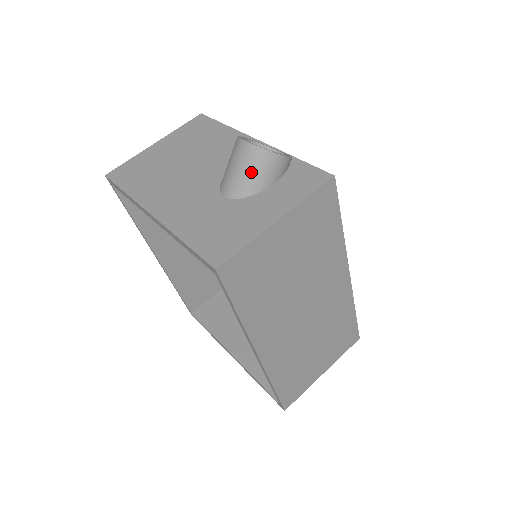
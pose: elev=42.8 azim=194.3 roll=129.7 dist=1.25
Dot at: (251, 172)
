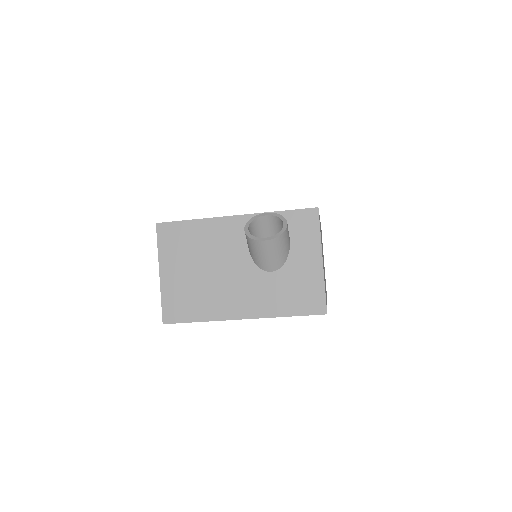
Dot at: (281, 250)
